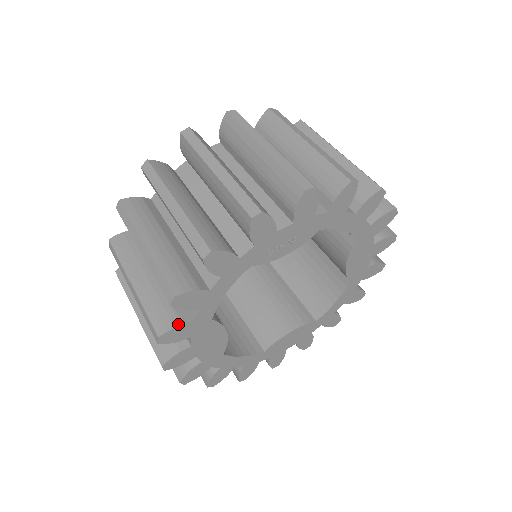
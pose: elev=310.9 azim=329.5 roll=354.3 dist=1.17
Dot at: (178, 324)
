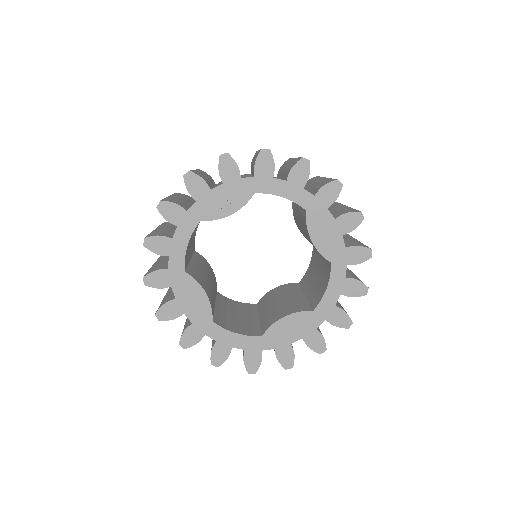
Dot at: (157, 270)
